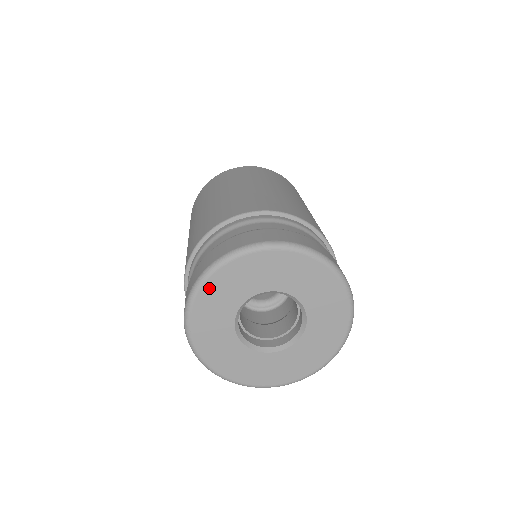
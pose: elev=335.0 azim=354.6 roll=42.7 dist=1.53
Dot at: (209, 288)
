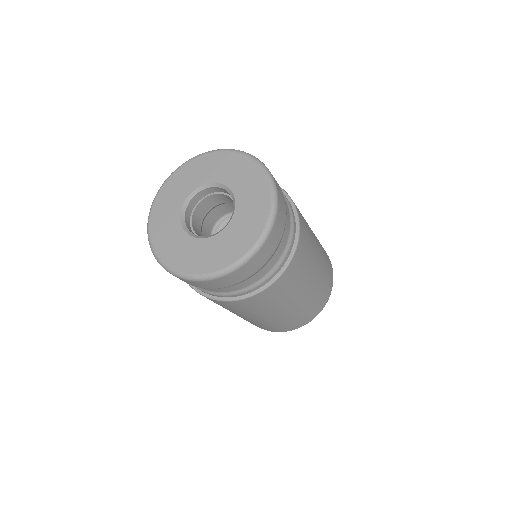
Dot at: (184, 170)
